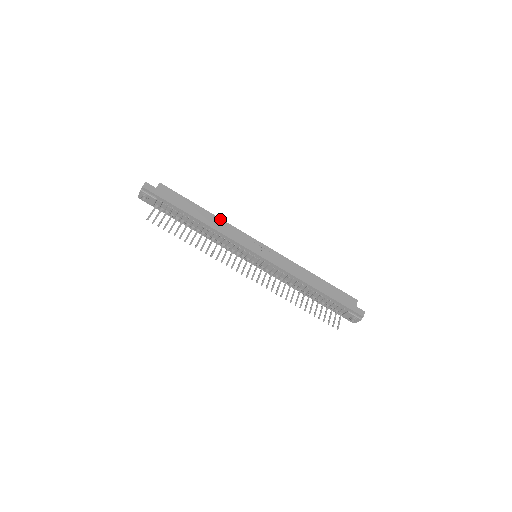
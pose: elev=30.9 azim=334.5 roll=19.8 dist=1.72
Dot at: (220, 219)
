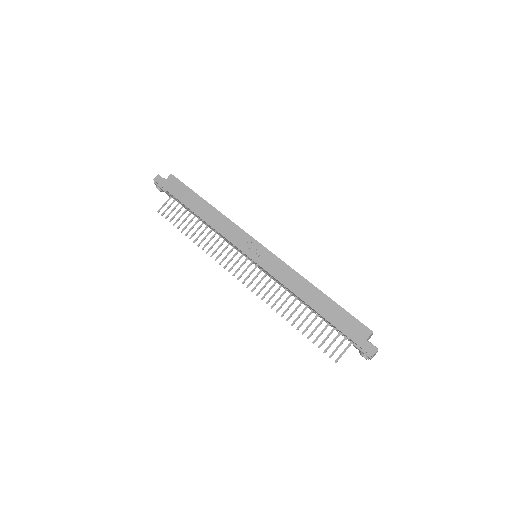
Dot at: (220, 213)
